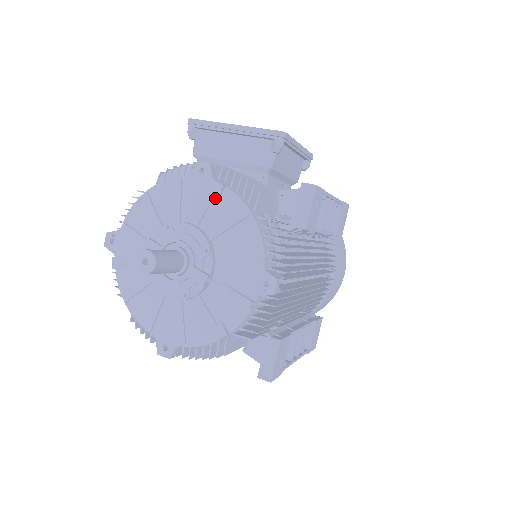
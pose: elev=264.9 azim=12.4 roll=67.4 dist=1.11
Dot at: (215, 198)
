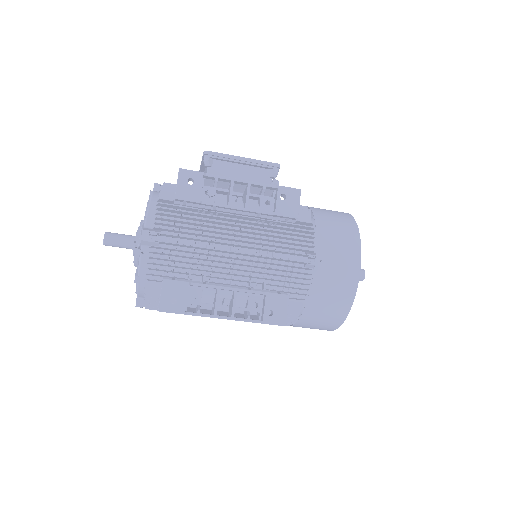
Dot at: occluded
